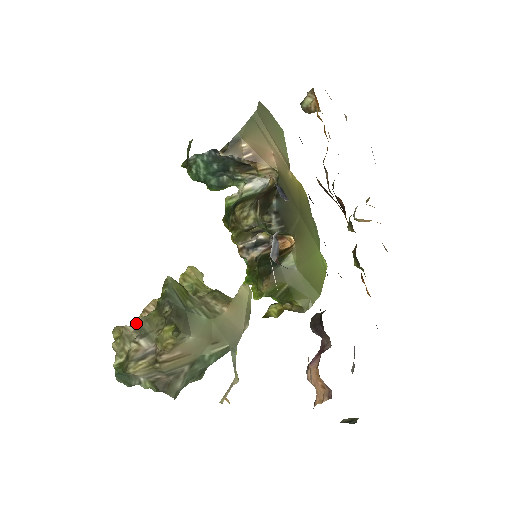
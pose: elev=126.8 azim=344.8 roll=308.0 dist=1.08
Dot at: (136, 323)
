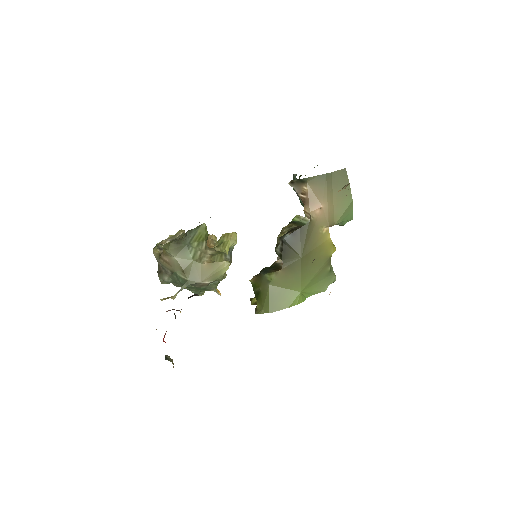
Dot at: occluded
